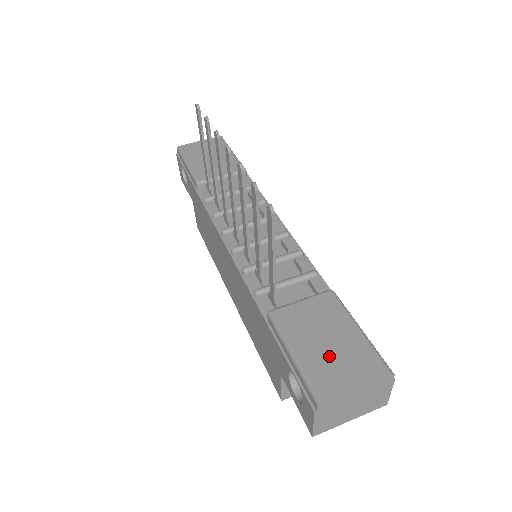
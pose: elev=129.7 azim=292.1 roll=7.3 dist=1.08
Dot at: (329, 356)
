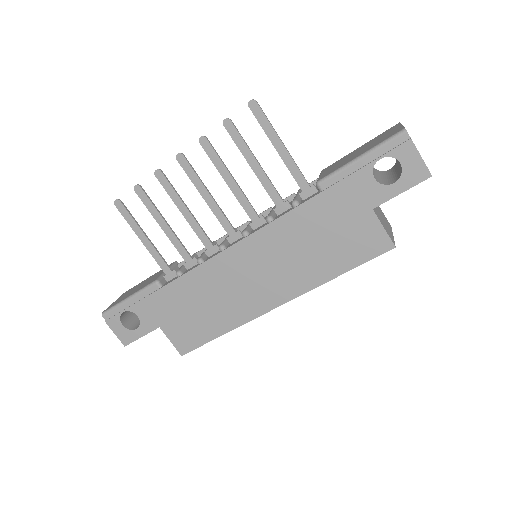
Dot at: (372, 144)
